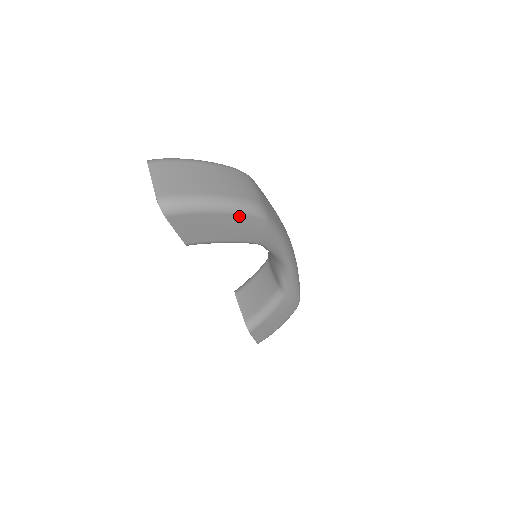
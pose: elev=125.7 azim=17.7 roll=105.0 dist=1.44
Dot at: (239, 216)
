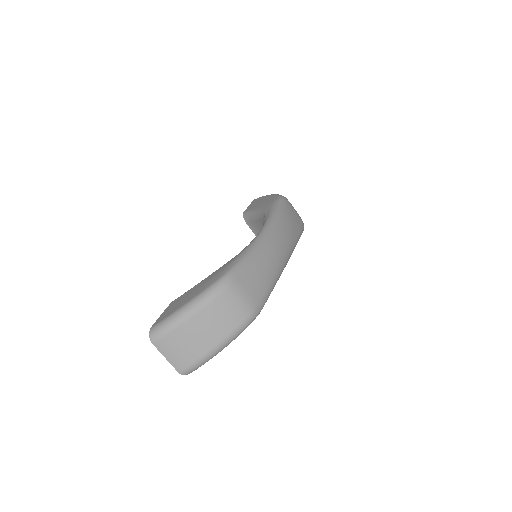
Dot at: (239, 334)
